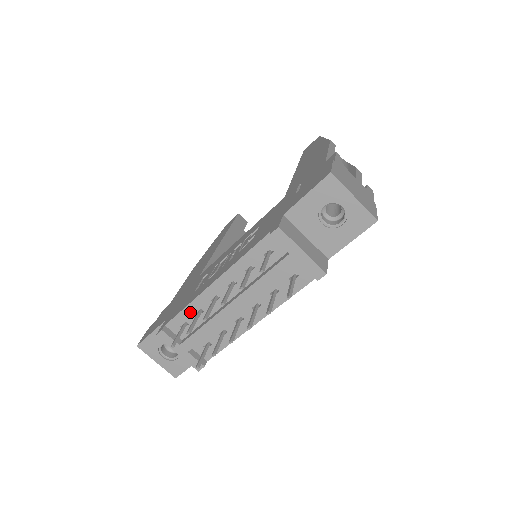
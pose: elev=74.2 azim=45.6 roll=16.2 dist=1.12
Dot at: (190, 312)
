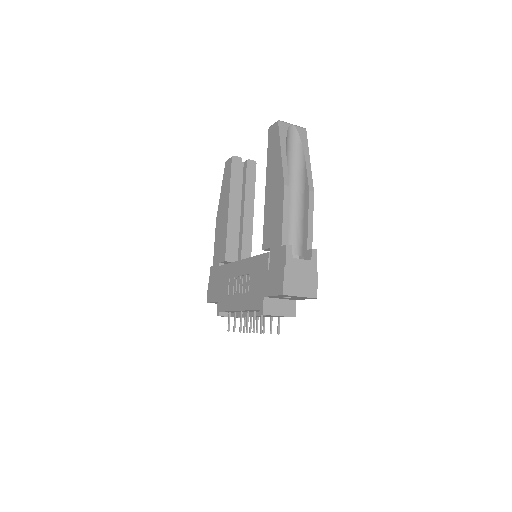
Dot at: occluded
